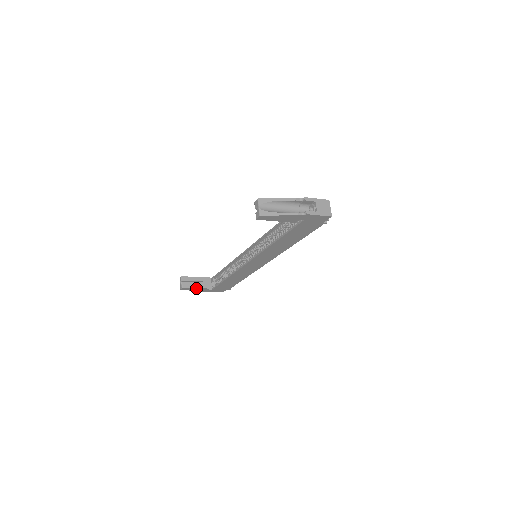
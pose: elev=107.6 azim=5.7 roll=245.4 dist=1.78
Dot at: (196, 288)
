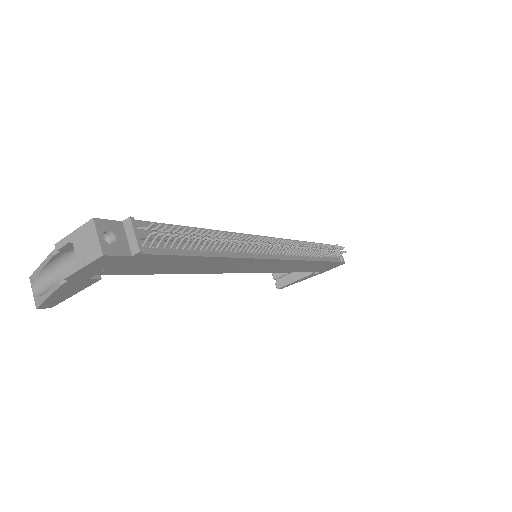
Dot at: (294, 281)
